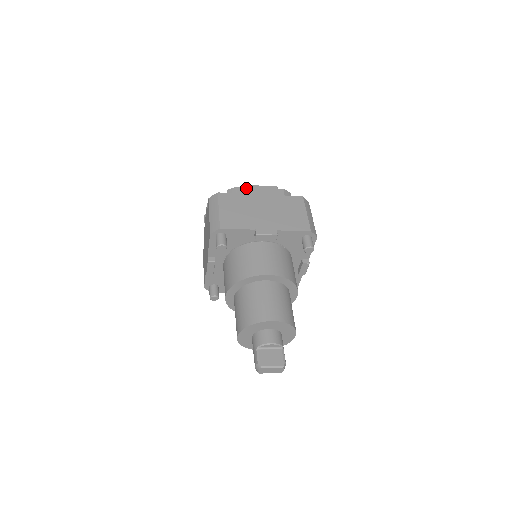
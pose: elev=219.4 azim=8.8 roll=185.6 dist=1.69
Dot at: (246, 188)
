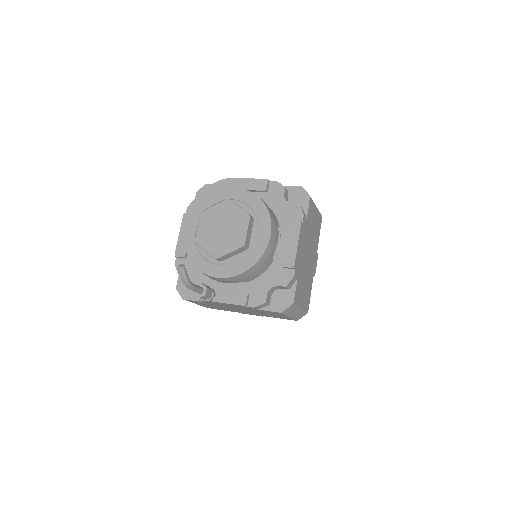
Dot at: (297, 264)
